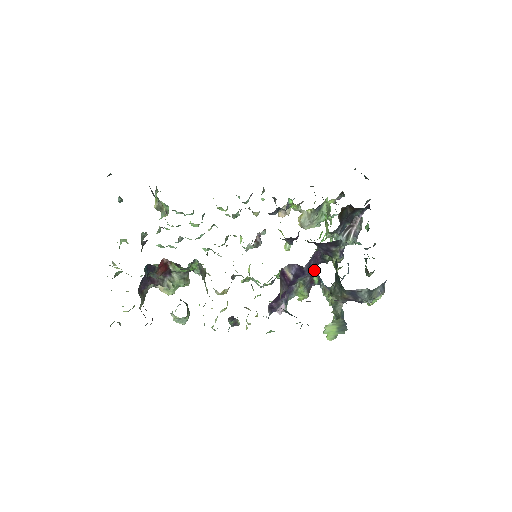
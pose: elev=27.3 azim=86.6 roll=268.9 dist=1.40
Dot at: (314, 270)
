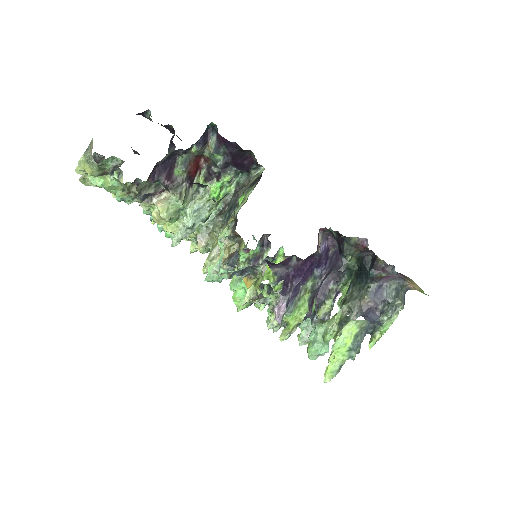
Dot at: occluded
